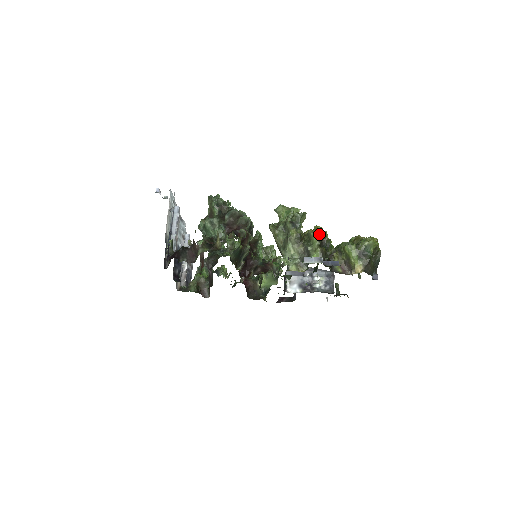
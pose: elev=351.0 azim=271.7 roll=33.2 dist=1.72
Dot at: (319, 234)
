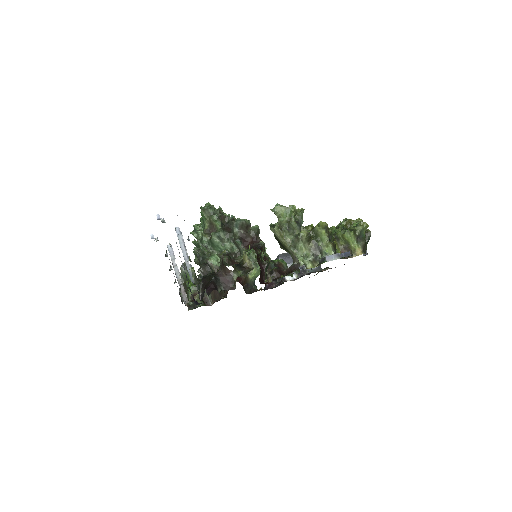
Dot at: (326, 230)
